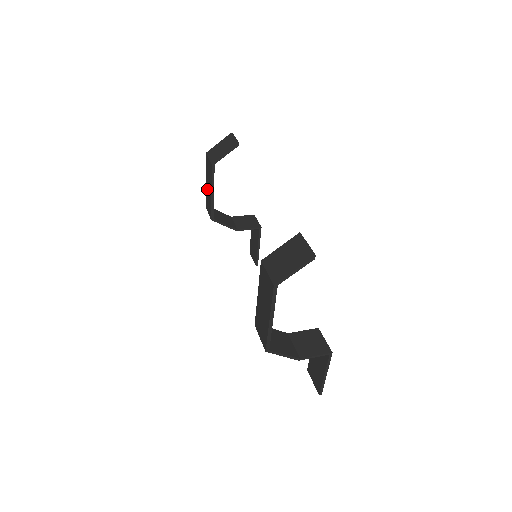
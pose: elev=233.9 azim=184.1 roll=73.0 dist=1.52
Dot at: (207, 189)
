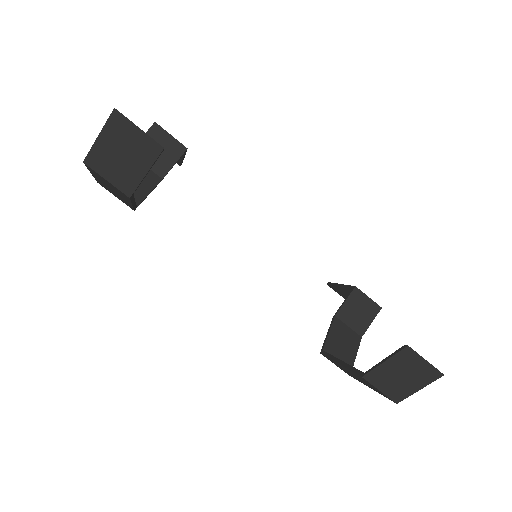
Dot at: occluded
